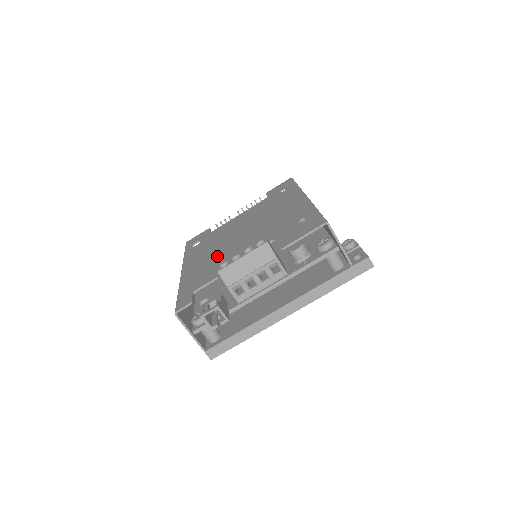
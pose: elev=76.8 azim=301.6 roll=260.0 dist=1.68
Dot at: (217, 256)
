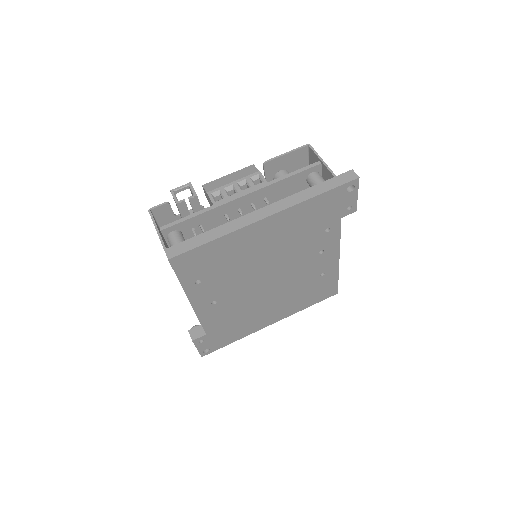
Dot at: occluded
